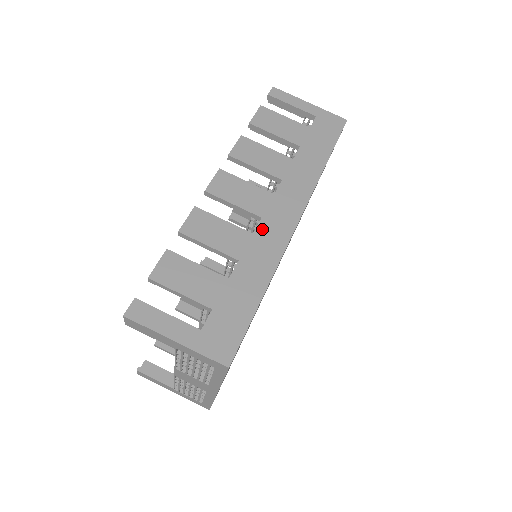
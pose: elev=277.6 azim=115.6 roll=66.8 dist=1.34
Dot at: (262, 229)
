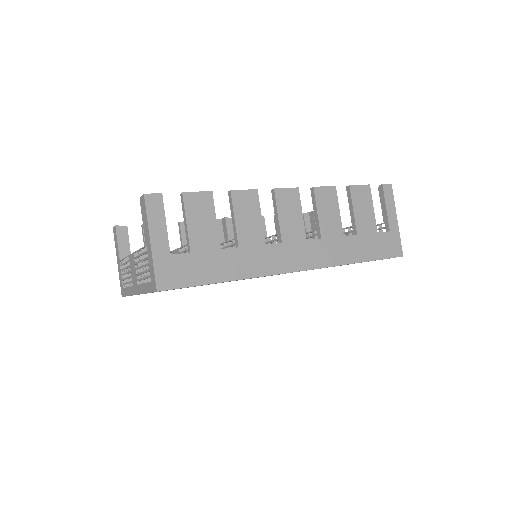
Dot at: (274, 249)
